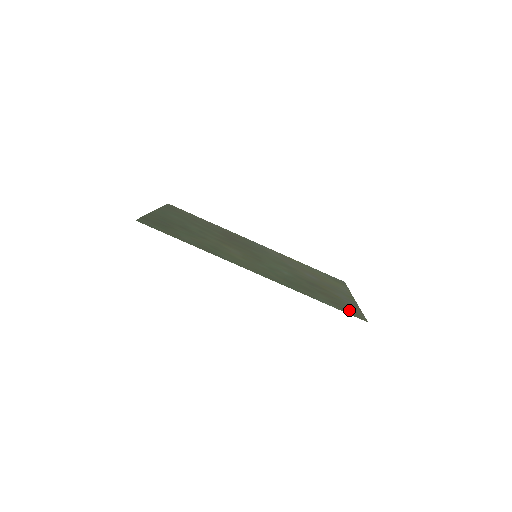
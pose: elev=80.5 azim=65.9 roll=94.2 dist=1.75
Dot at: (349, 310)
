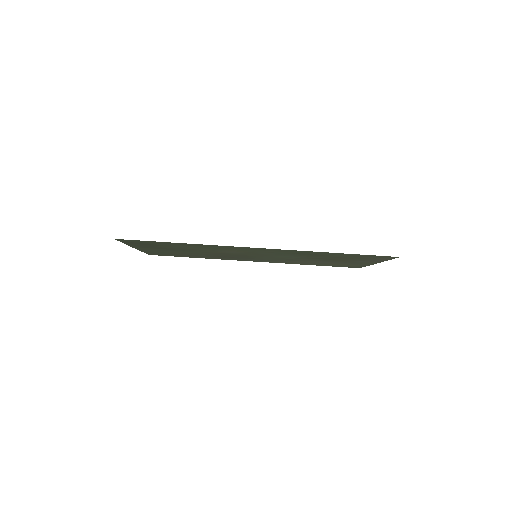
Dot at: (374, 257)
